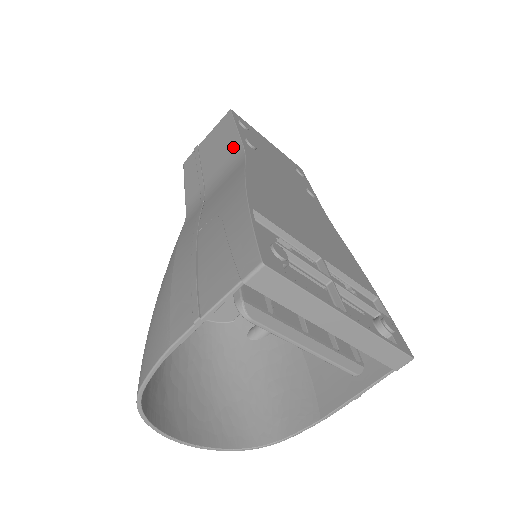
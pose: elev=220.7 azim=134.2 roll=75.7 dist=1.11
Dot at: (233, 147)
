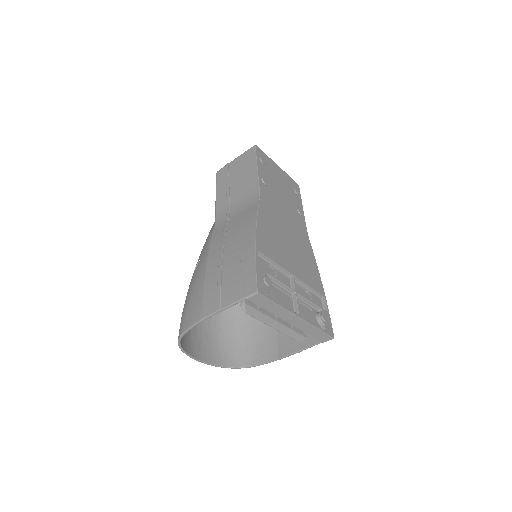
Dot at: (253, 183)
